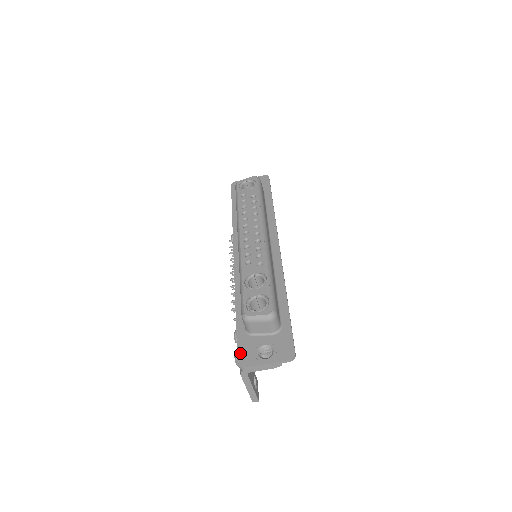
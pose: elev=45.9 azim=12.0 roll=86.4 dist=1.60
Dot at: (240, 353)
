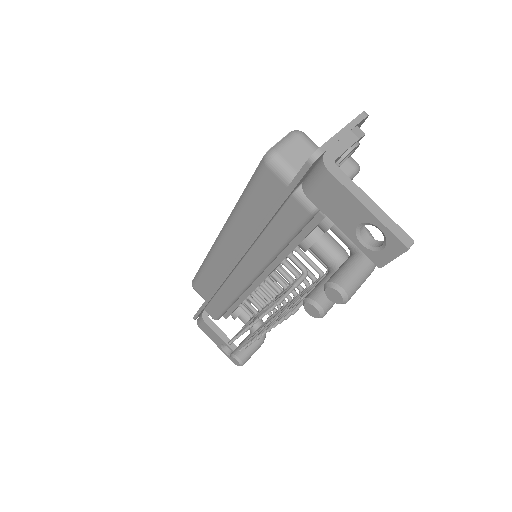
Dot at: (301, 169)
